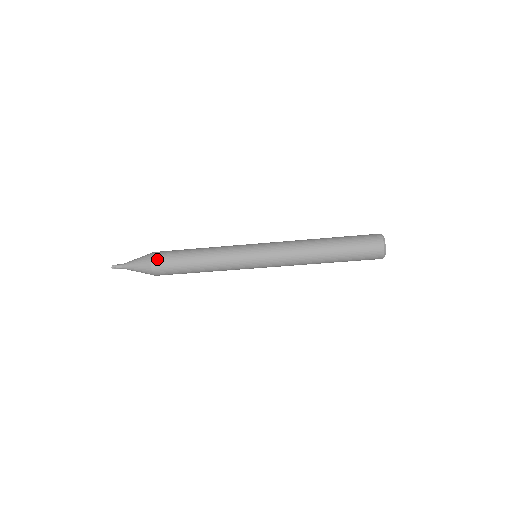
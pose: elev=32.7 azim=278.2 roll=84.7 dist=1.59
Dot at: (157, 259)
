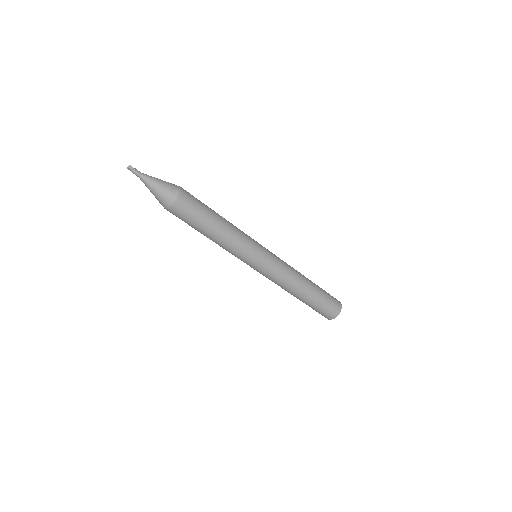
Dot at: (182, 204)
